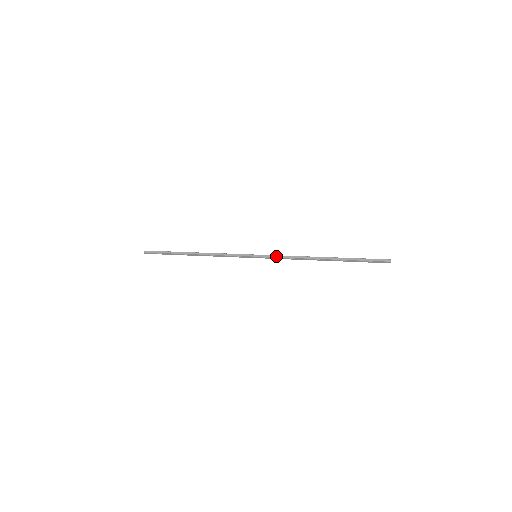
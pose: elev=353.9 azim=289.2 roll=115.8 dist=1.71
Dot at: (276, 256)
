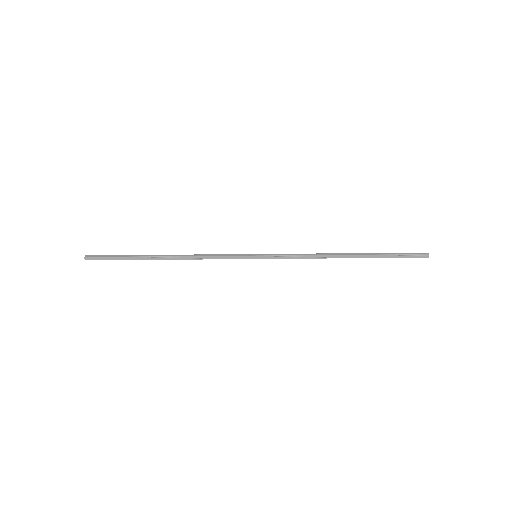
Dot at: (284, 254)
